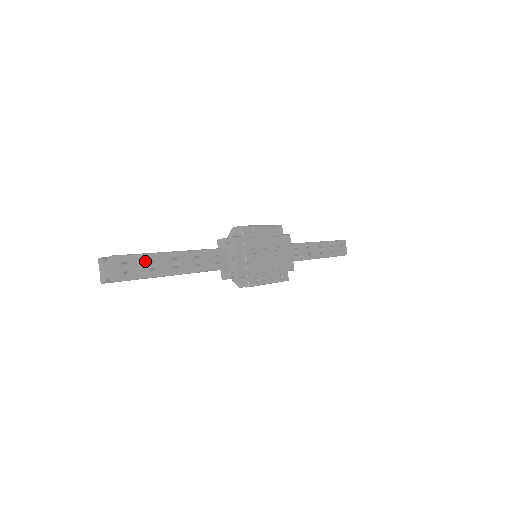
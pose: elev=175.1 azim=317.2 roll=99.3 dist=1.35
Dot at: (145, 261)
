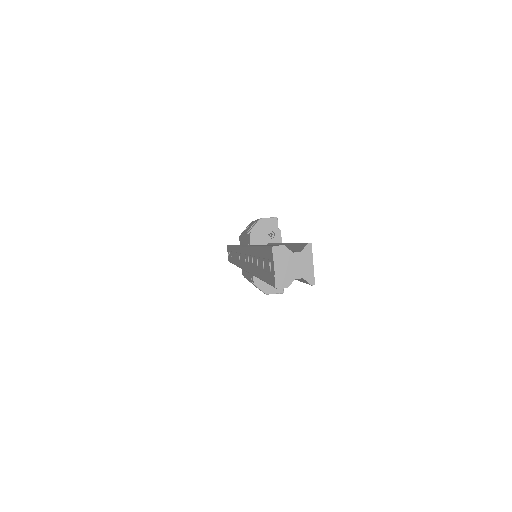
Dot at: occluded
